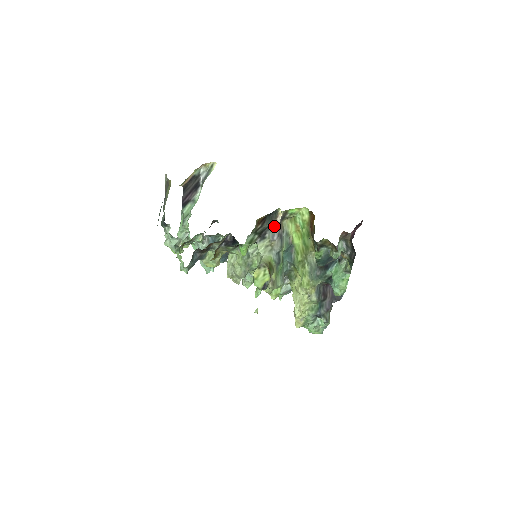
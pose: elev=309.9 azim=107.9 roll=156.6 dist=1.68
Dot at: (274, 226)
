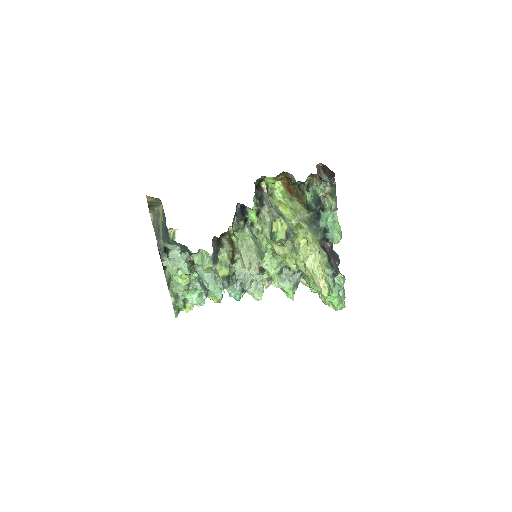
Dot at: (265, 196)
